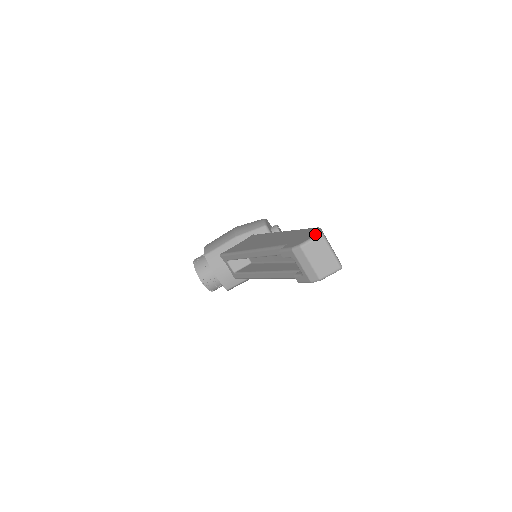
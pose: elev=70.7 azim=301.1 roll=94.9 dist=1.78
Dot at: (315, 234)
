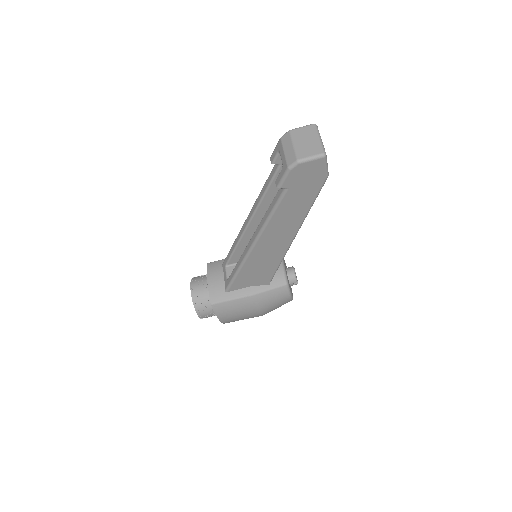
Dot at: occluded
